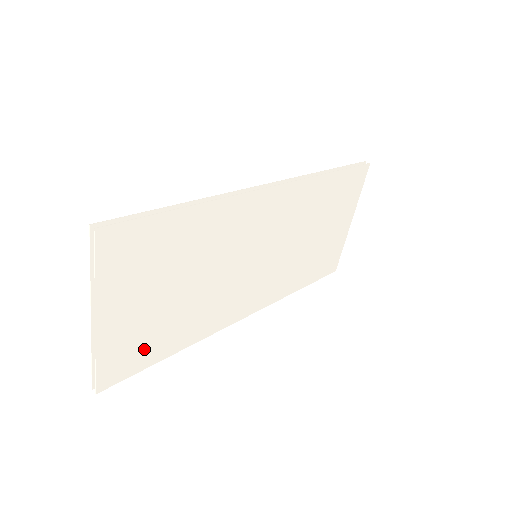
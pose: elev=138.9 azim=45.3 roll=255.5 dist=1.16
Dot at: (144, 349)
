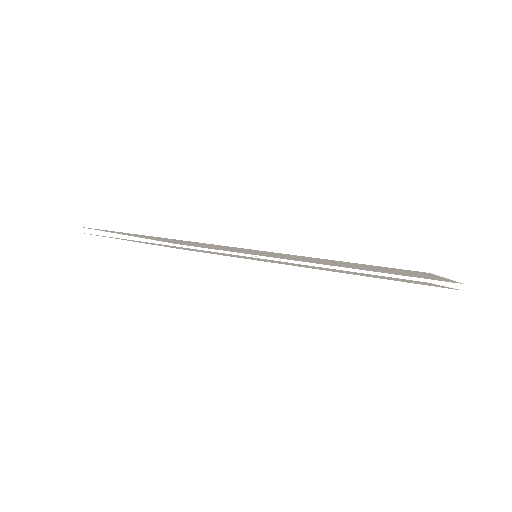
Dot at: occluded
